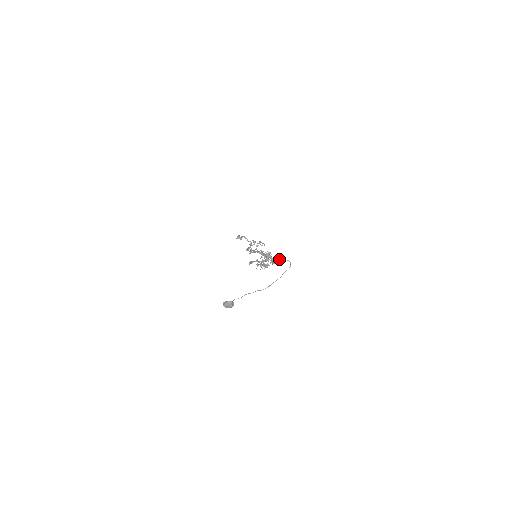
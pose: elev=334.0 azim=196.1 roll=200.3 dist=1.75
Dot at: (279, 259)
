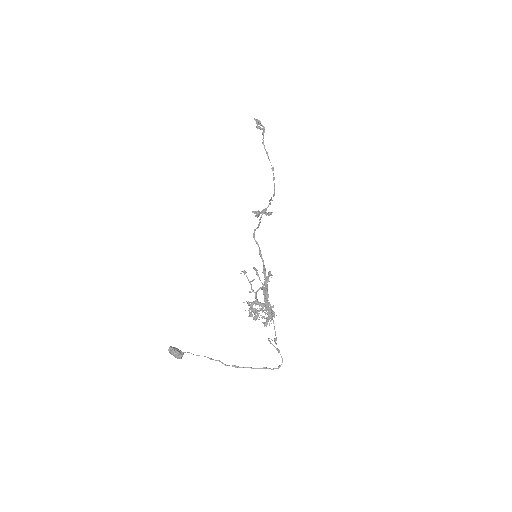
Dot at: (276, 348)
